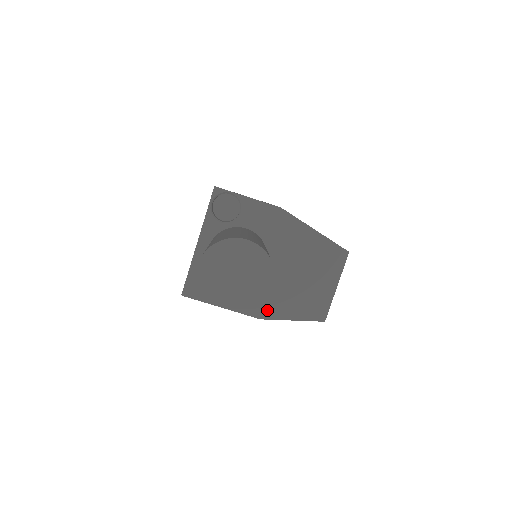
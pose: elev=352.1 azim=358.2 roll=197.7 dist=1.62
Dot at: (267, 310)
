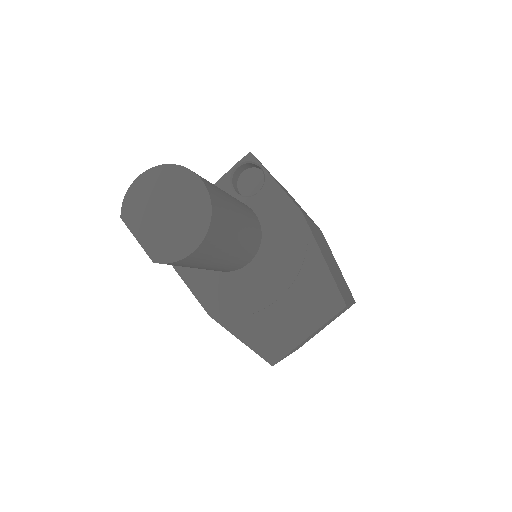
Dot at: (222, 311)
